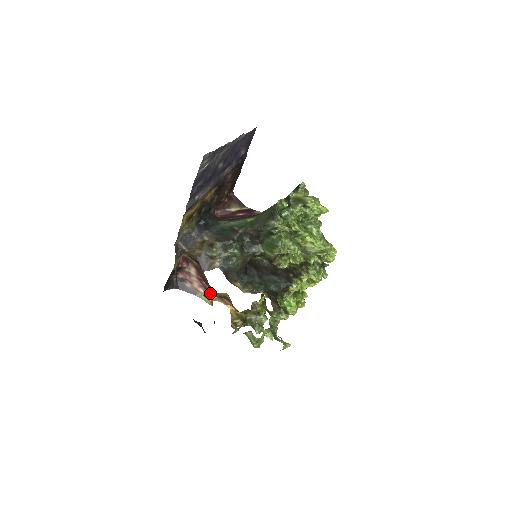
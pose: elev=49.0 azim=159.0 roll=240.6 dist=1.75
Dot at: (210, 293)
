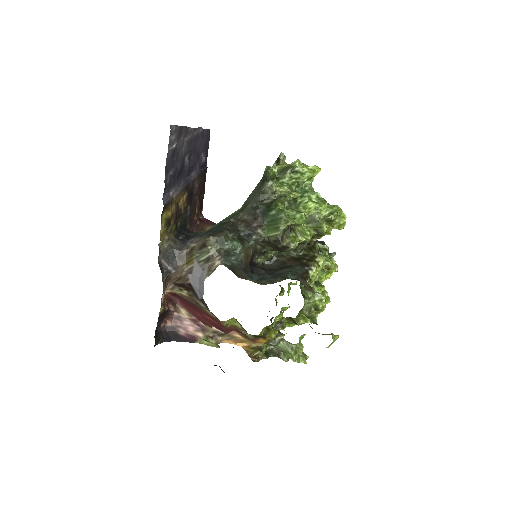
Dot at: (212, 335)
